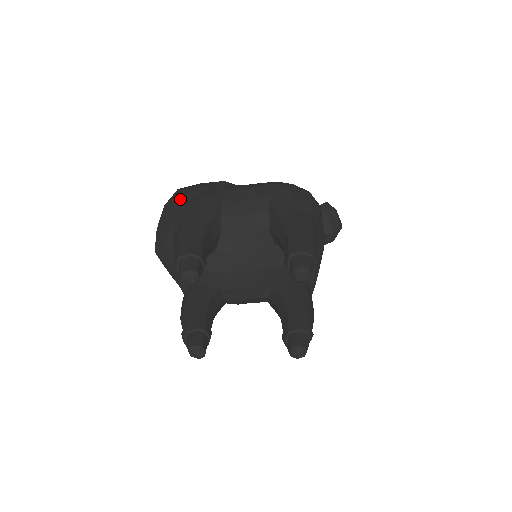
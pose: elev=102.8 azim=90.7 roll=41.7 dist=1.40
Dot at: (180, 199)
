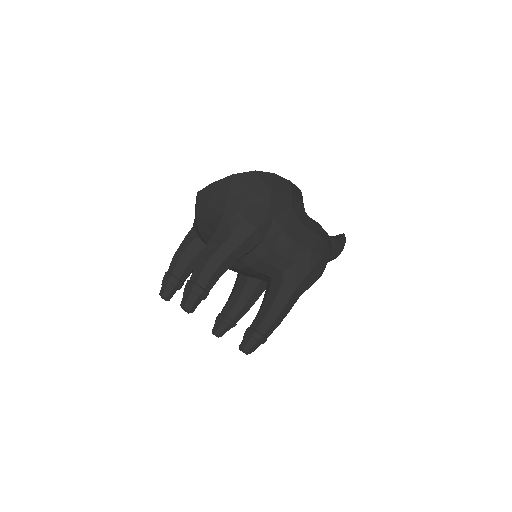
Dot at: (243, 202)
